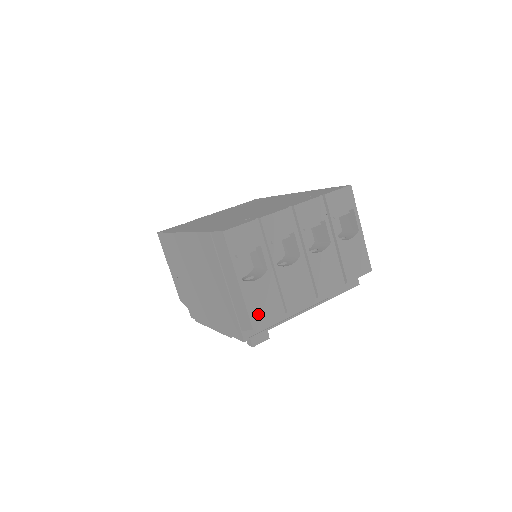
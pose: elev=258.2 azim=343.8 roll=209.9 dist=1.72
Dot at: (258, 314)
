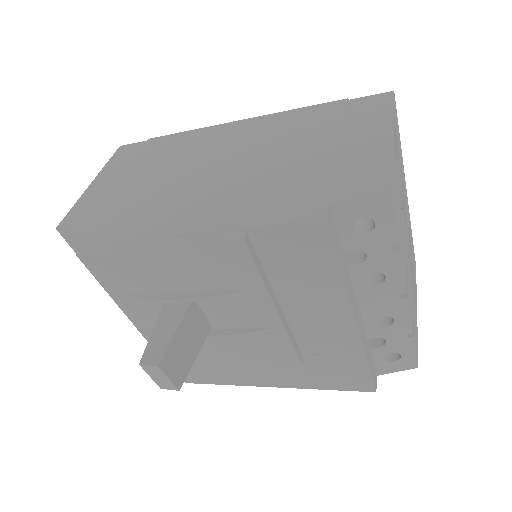
Dot at: (393, 189)
